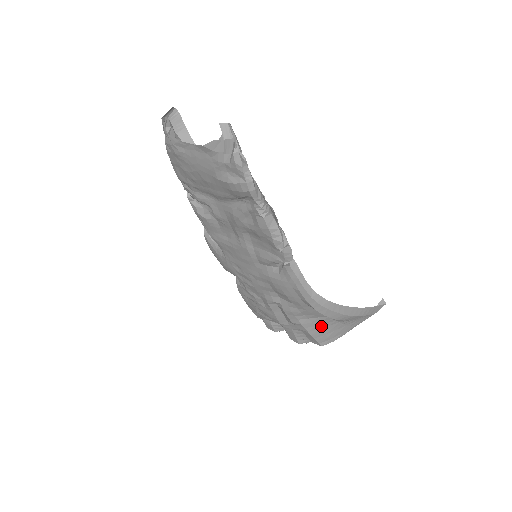
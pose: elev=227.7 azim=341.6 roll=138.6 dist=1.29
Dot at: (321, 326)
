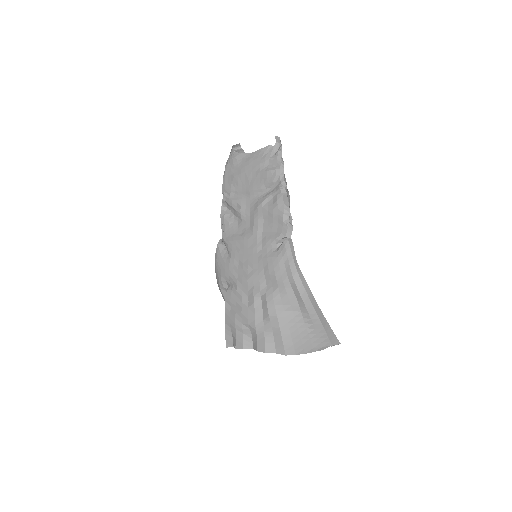
Dot at: (292, 325)
